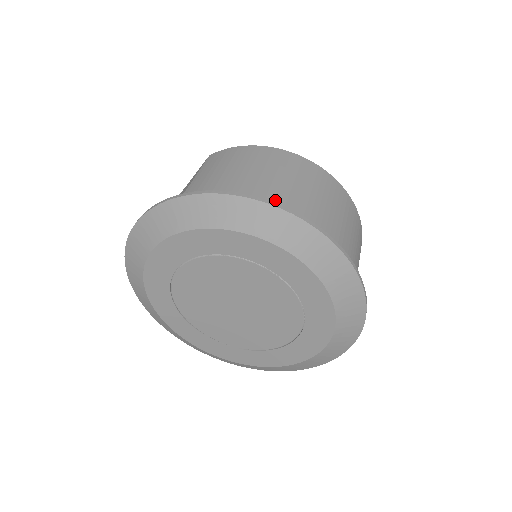
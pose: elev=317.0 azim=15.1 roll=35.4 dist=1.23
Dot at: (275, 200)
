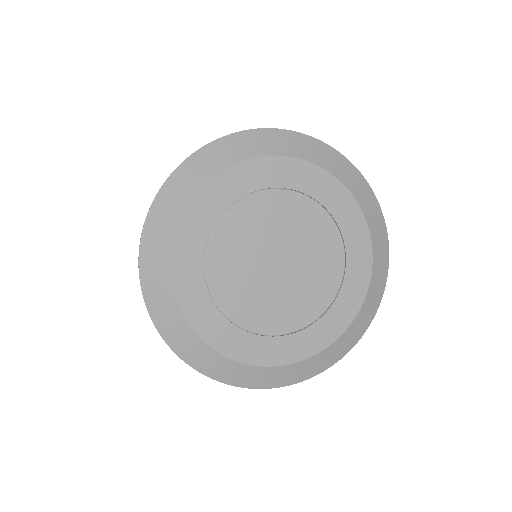
Dot at: occluded
